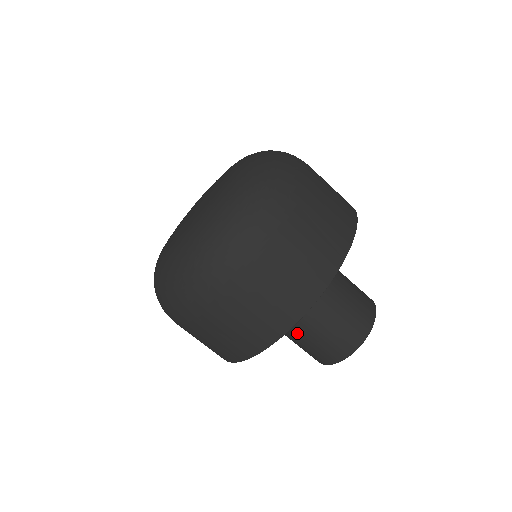
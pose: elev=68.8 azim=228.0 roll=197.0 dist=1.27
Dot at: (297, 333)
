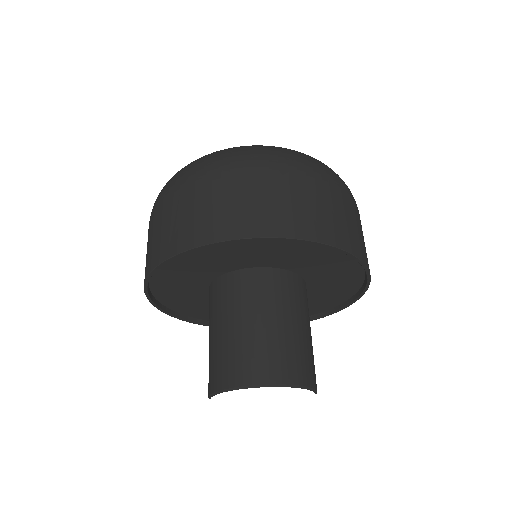
Dot at: (253, 315)
